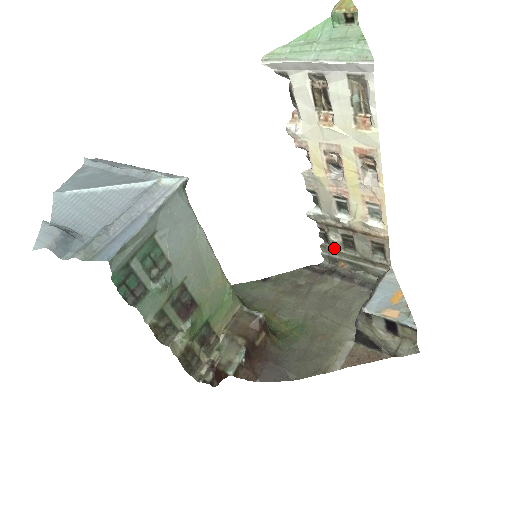
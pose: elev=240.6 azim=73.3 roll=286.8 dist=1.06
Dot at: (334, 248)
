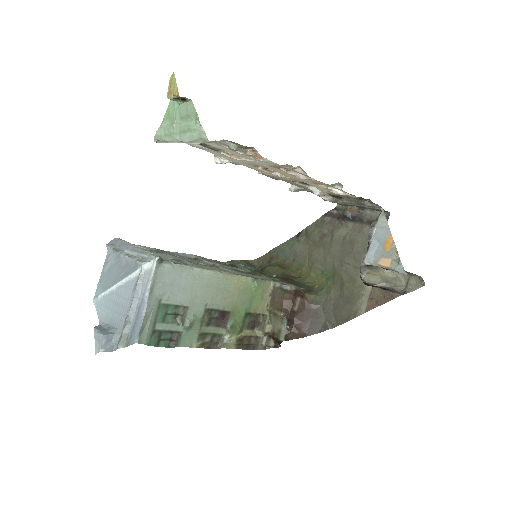
Dot at: occluded
